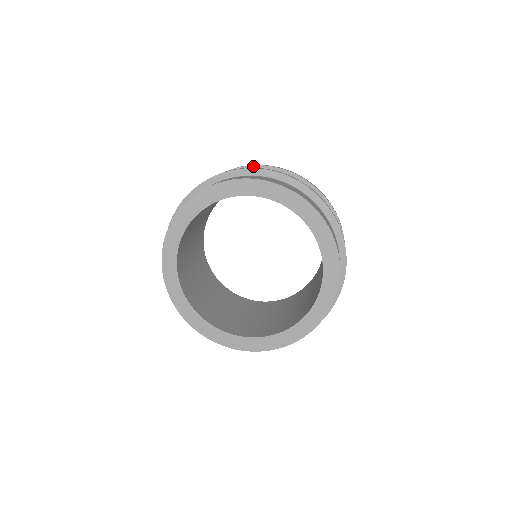
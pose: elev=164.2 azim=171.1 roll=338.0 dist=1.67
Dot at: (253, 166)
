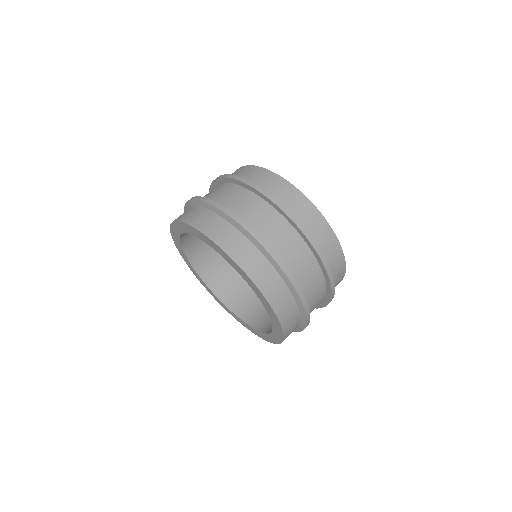
Dot at: (267, 198)
